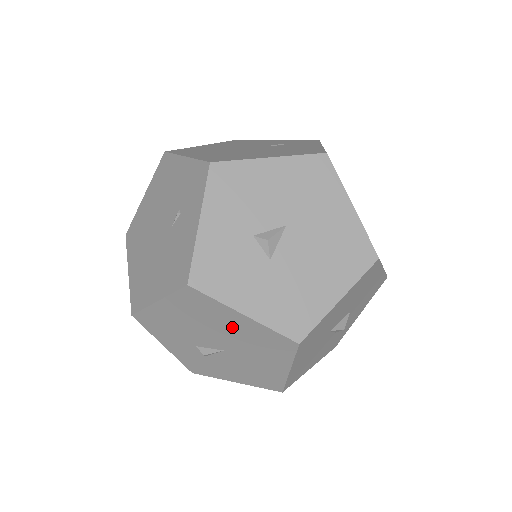
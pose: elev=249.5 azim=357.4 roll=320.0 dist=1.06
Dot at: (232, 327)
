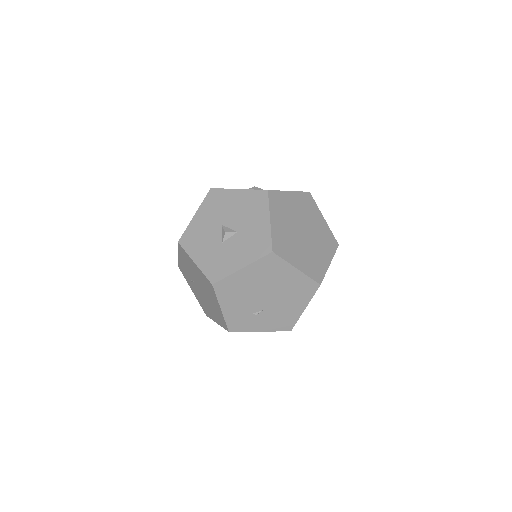
Dot at: occluded
